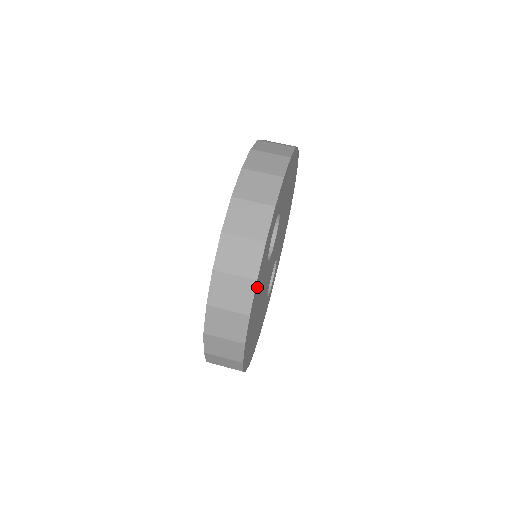
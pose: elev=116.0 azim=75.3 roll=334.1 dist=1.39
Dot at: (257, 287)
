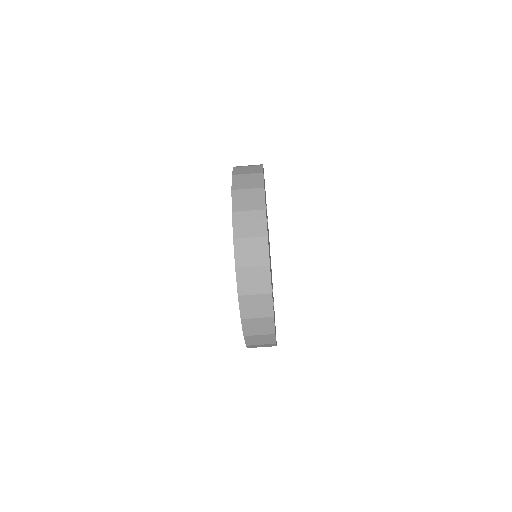
Dot at: occluded
